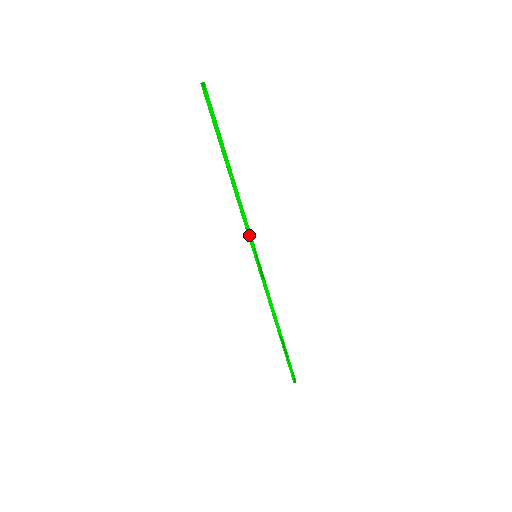
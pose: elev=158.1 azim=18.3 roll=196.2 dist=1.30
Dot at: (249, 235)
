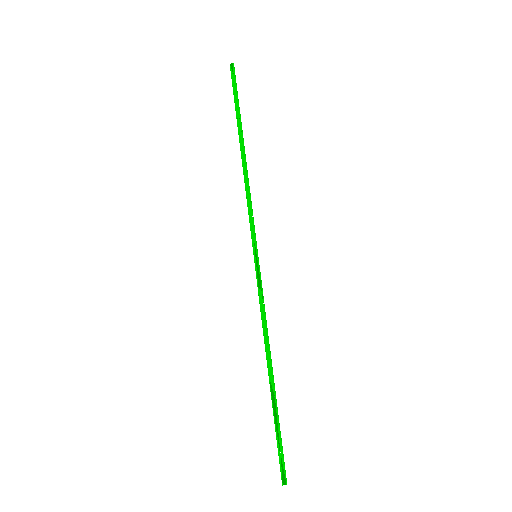
Dot at: (251, 226)
